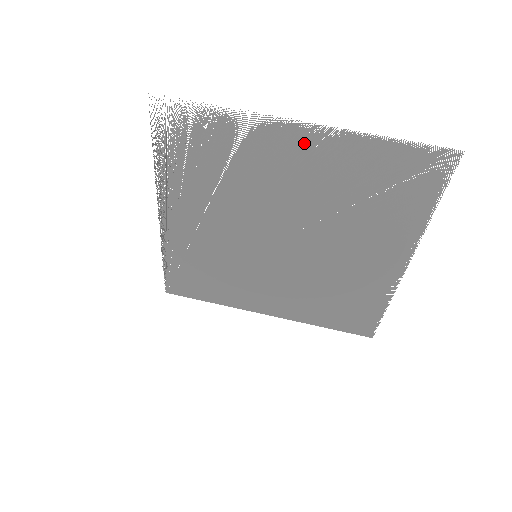
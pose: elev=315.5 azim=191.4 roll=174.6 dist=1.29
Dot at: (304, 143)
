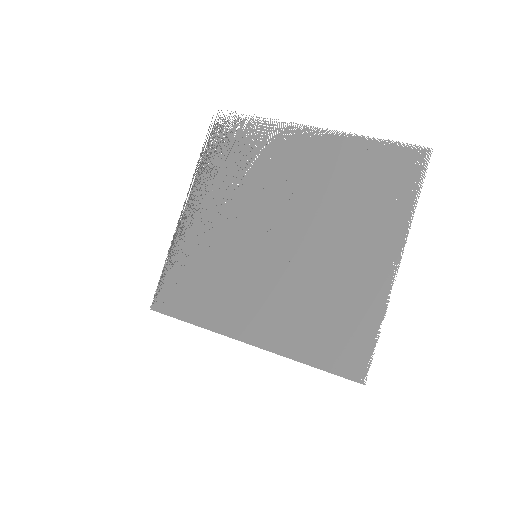
Dot at: (316, 143)
